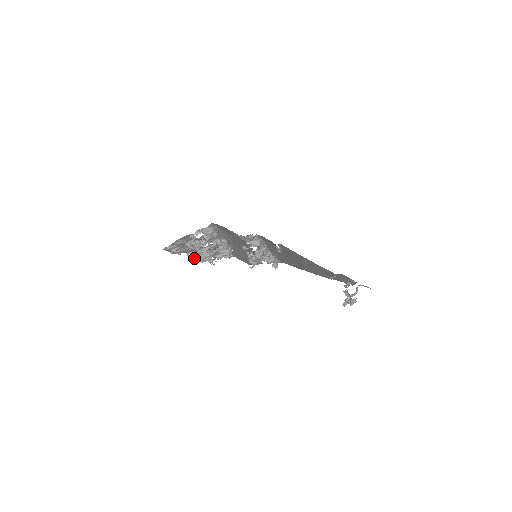
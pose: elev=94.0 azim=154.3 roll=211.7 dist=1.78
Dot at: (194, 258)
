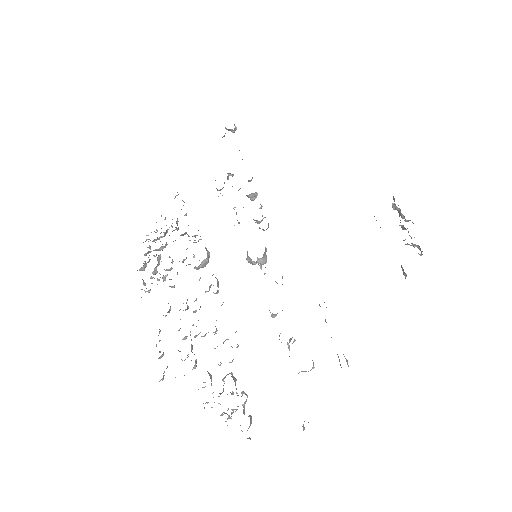
Dot at: (145, 254)
